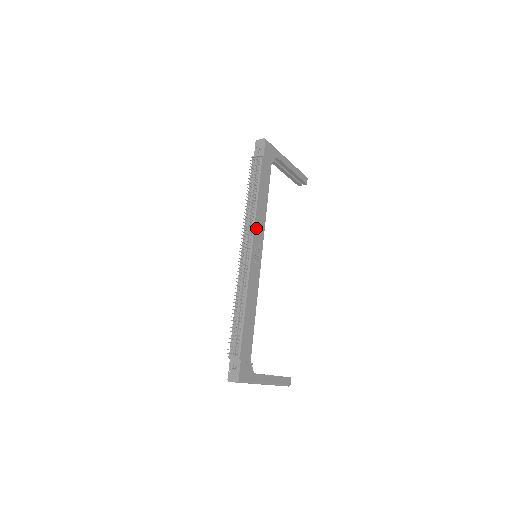
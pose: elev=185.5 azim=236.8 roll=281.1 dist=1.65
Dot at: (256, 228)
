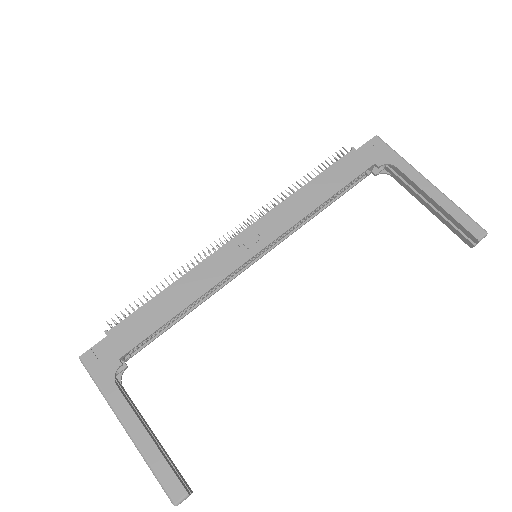
Dot at: (271, 216)
